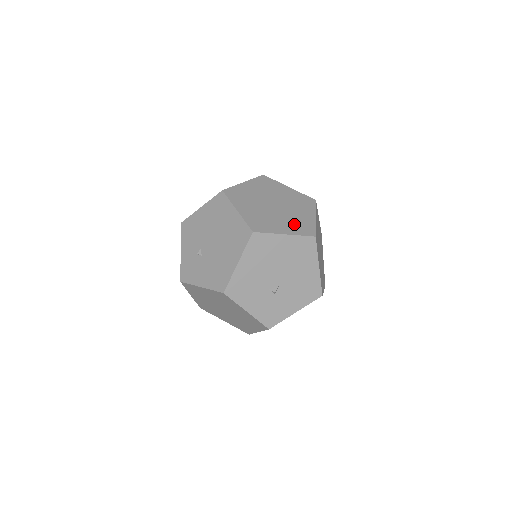
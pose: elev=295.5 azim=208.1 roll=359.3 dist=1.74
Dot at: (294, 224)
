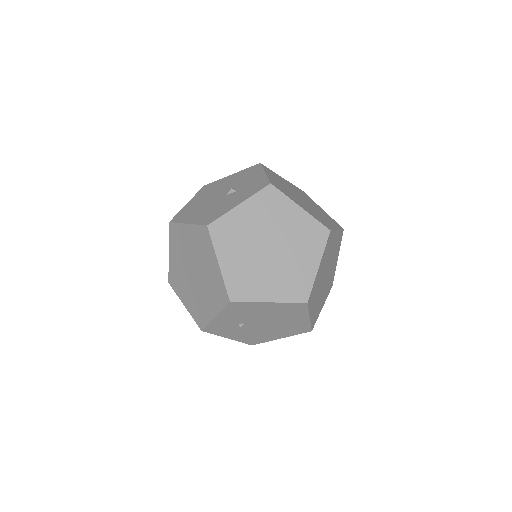
Dot at: (328, 287)
